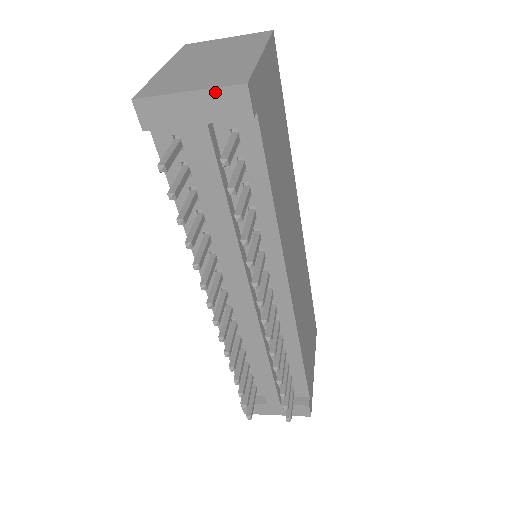
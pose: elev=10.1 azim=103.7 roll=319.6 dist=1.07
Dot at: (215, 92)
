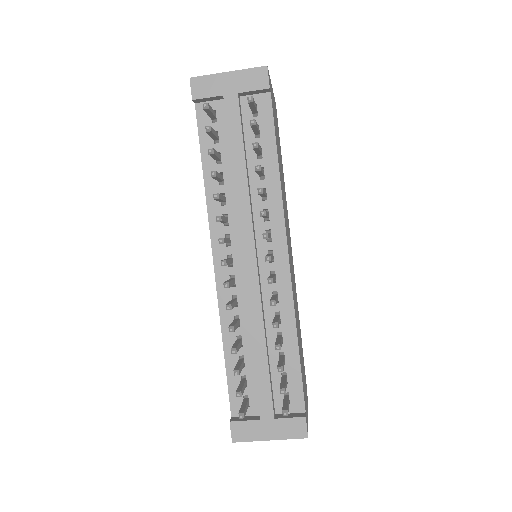
Dot at: (246, 72)
